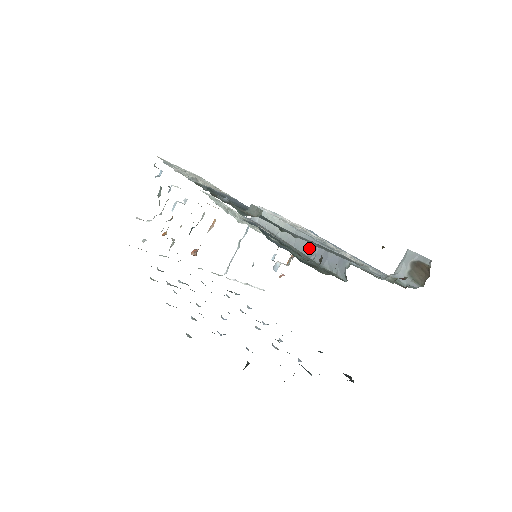
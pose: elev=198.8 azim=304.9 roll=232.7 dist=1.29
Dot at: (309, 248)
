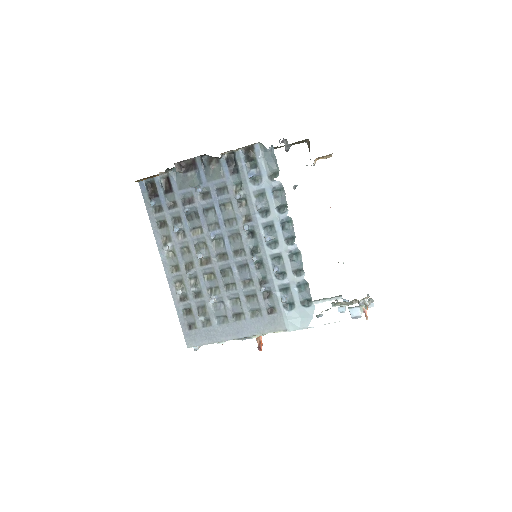
Dot at: occluded
